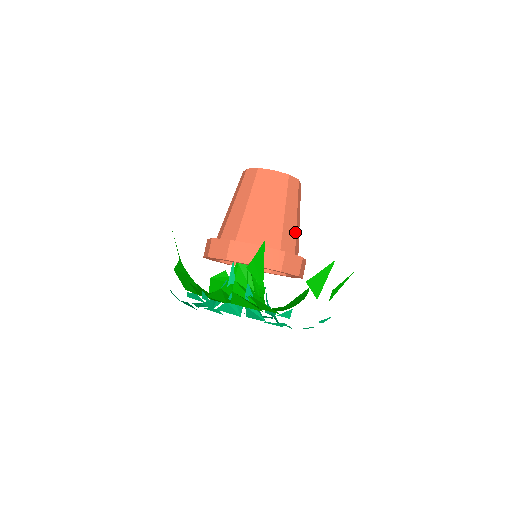
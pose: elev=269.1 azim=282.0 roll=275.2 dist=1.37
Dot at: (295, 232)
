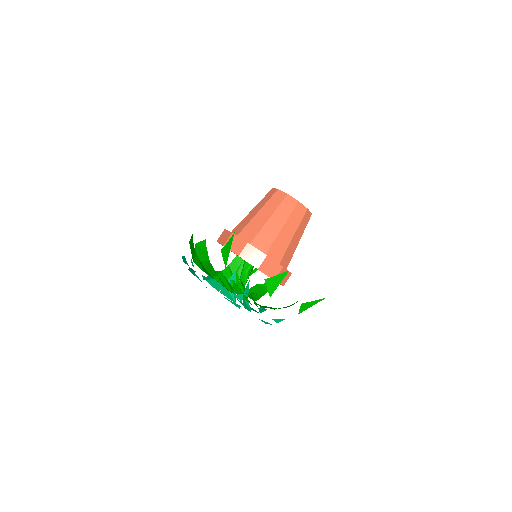
Dot at: (287, 246)
